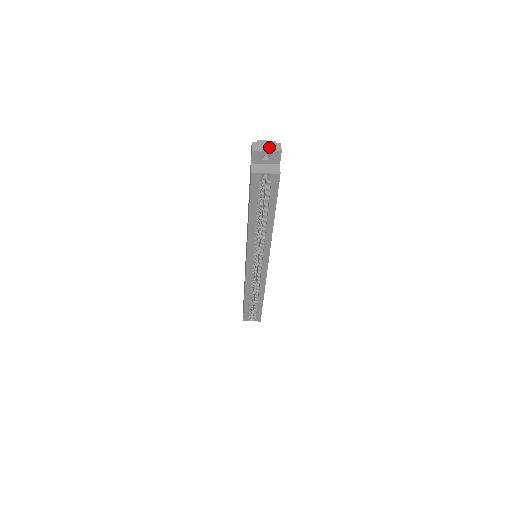
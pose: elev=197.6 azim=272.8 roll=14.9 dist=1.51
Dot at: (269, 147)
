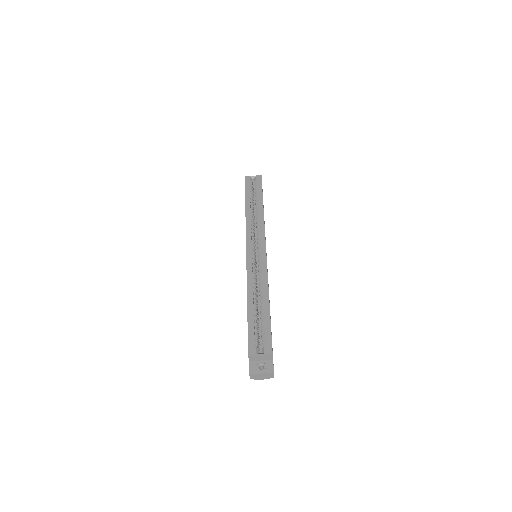
Dot at: occluded
